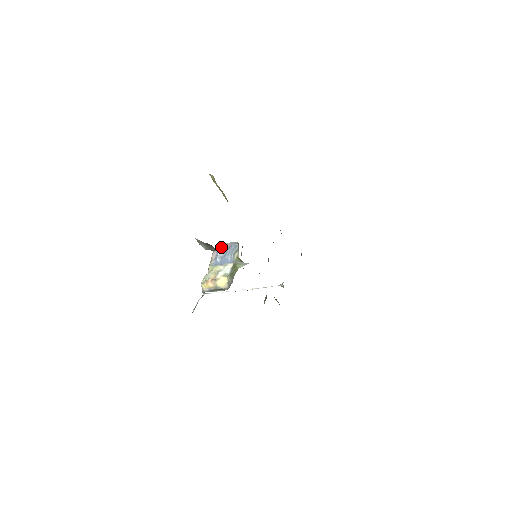
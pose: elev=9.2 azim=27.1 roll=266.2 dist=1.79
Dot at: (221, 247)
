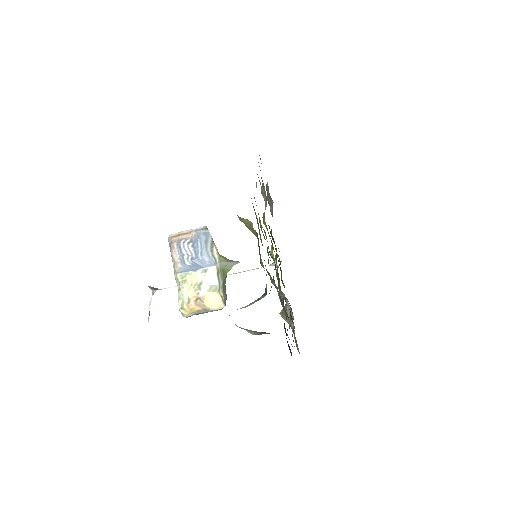
Dot at: (181, 238)
